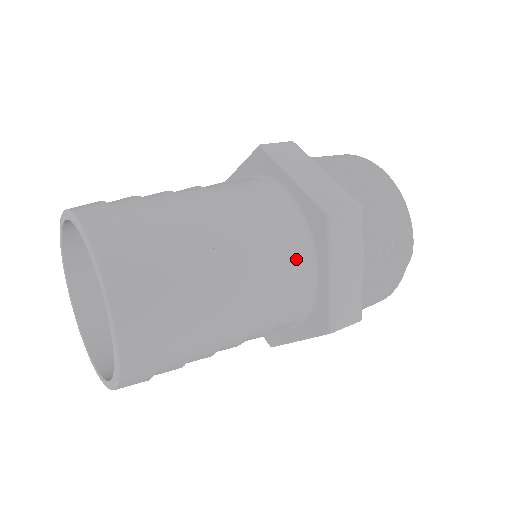
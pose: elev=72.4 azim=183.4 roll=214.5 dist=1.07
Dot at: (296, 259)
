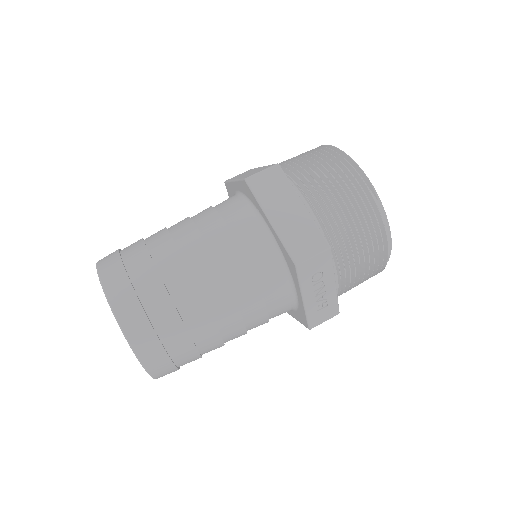
Dot at: (244, 224)
